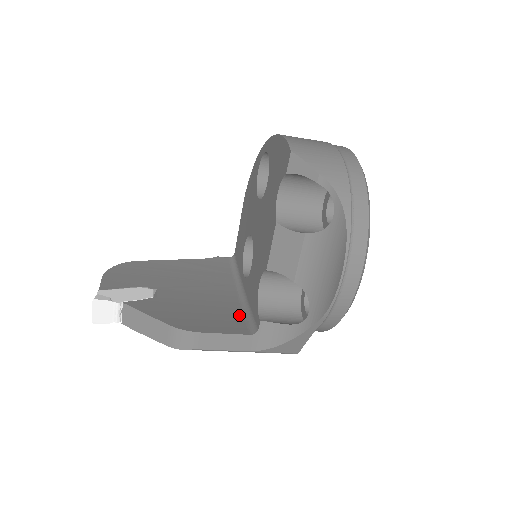
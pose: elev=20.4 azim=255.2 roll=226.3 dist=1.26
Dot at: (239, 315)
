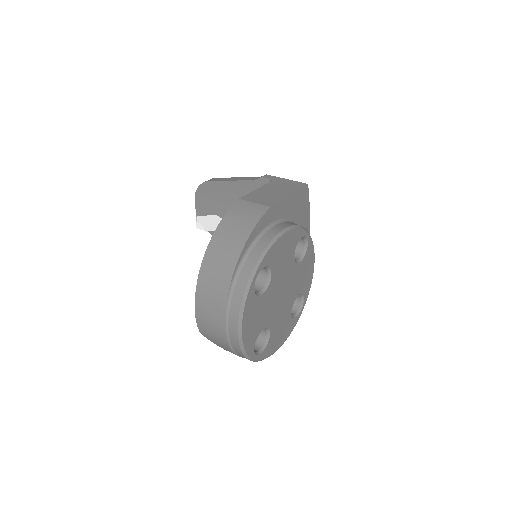
Dot at: occluded
